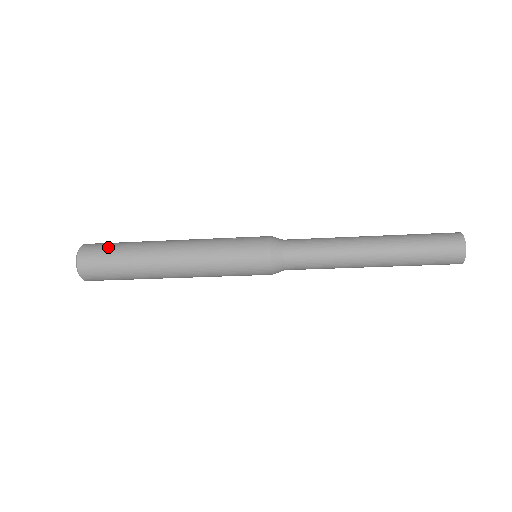
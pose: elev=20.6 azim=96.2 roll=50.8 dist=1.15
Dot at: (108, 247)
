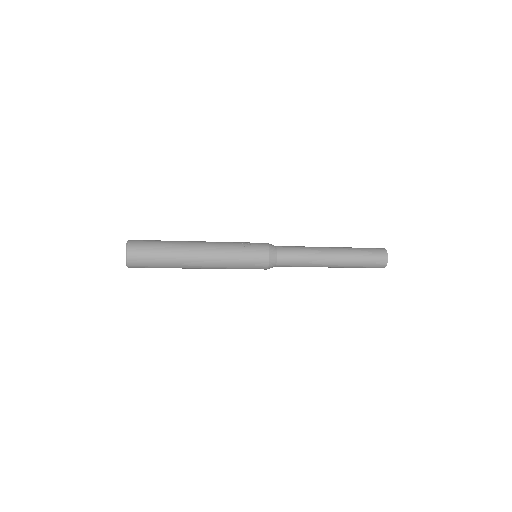
Dot at: (151, 245)
